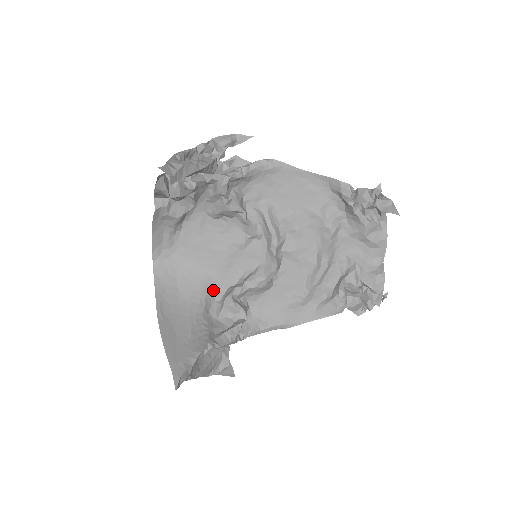
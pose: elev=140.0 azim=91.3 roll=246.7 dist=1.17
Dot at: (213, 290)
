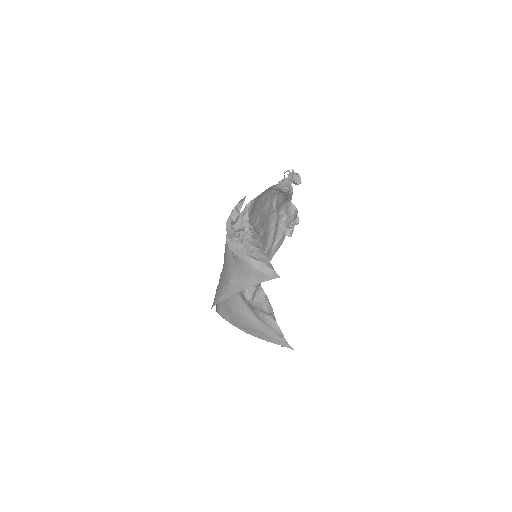
Dot at: (241, 291)
